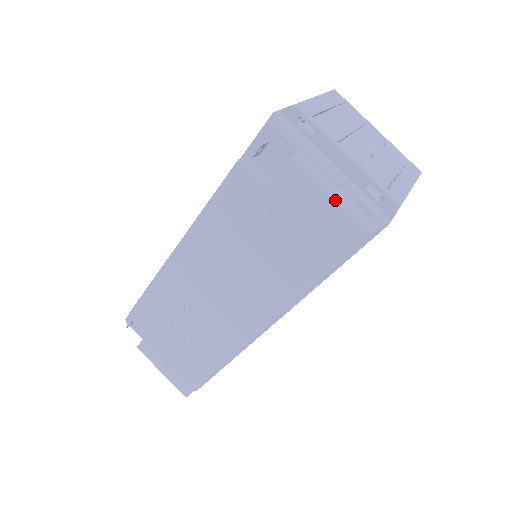
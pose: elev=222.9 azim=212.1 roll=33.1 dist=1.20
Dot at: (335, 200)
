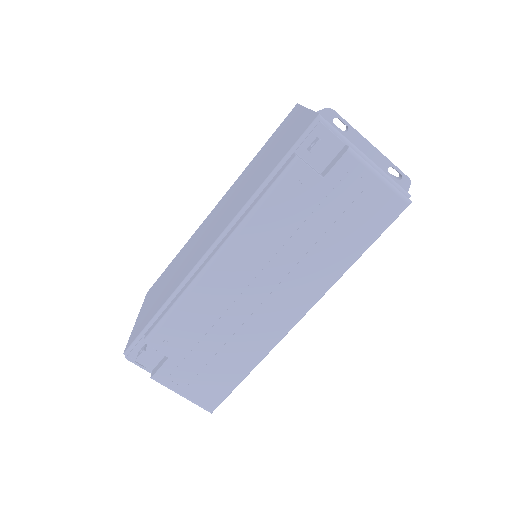
Dot at: (384, 179)
